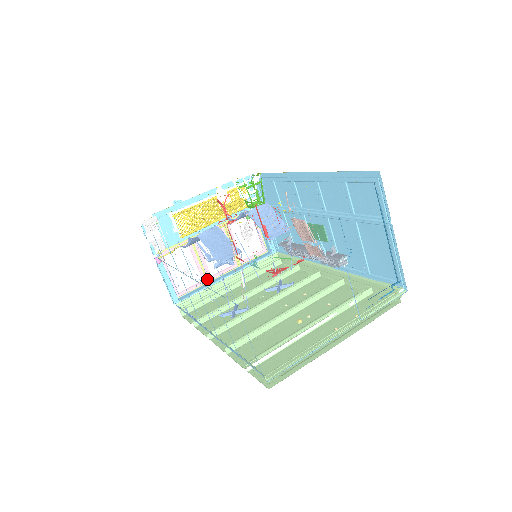
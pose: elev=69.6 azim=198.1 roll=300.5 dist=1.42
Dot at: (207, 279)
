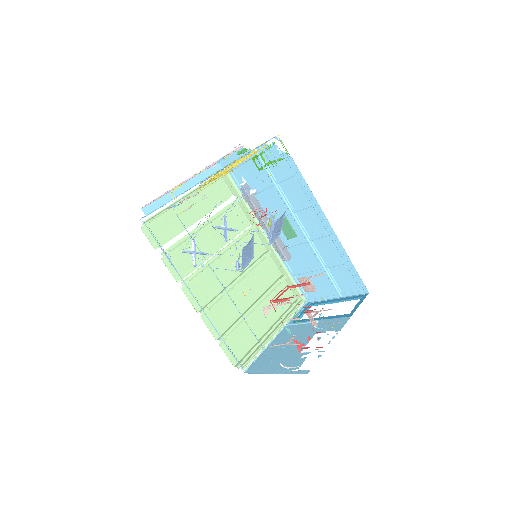
Dot at: occluded
